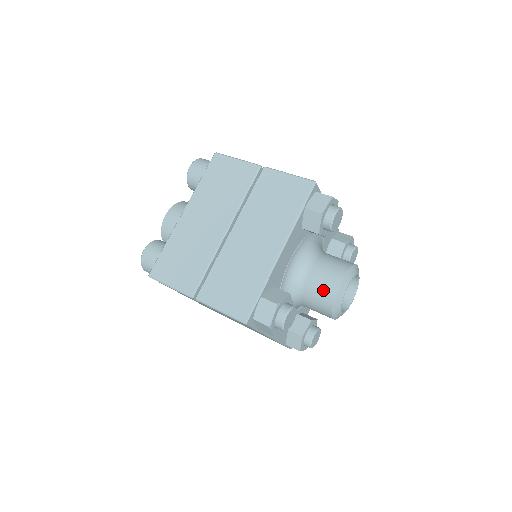
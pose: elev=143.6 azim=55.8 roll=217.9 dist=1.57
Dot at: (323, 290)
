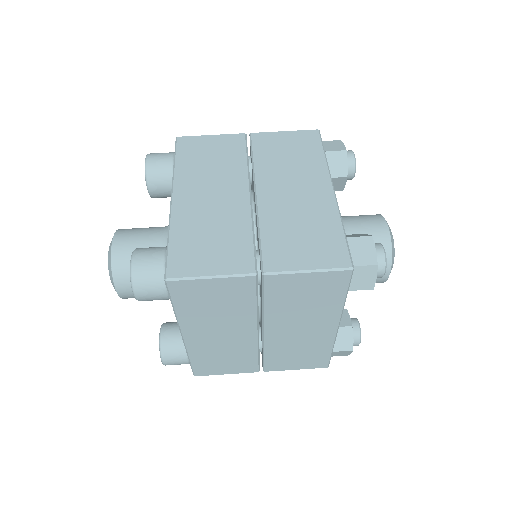
Dot at: (374, 239)
